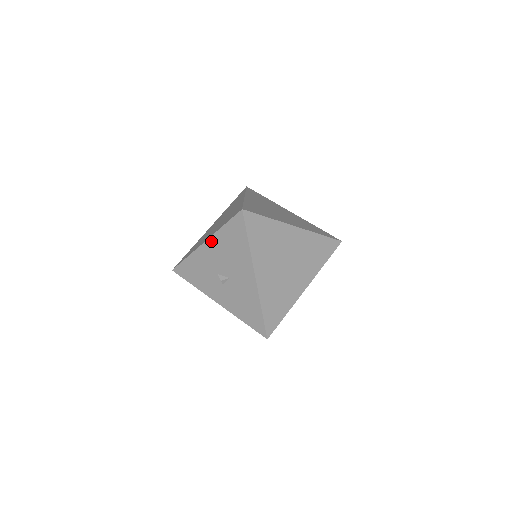
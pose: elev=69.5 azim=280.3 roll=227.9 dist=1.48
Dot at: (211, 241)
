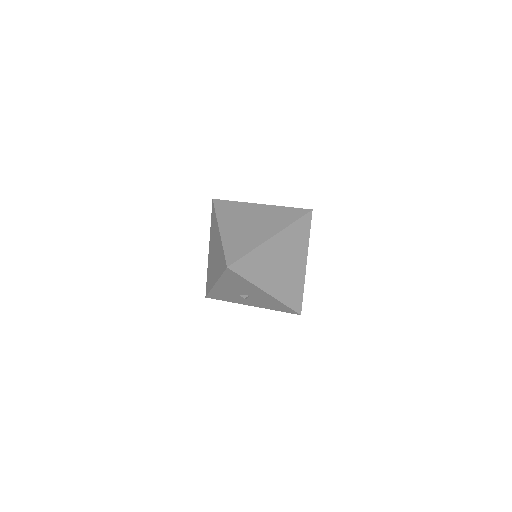
Dot at: (220, 283)
